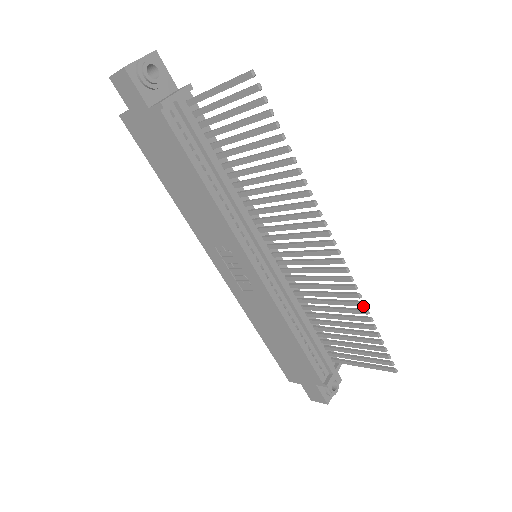
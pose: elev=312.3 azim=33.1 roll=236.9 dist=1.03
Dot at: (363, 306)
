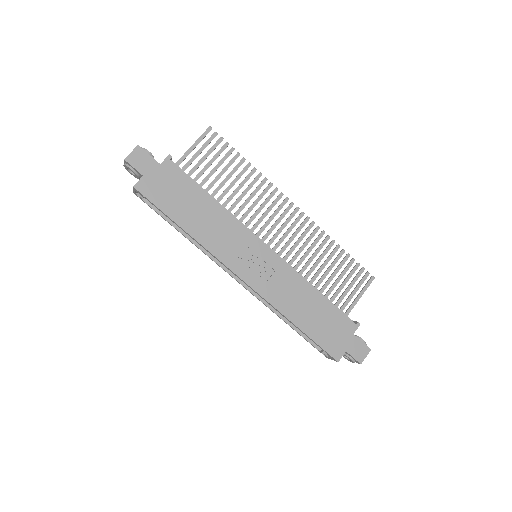
Dot at: occluded
